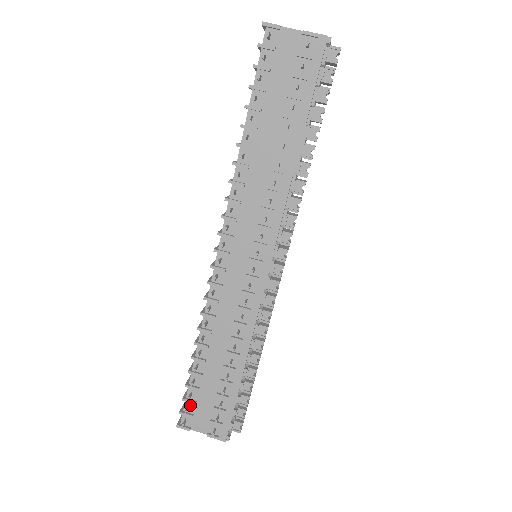
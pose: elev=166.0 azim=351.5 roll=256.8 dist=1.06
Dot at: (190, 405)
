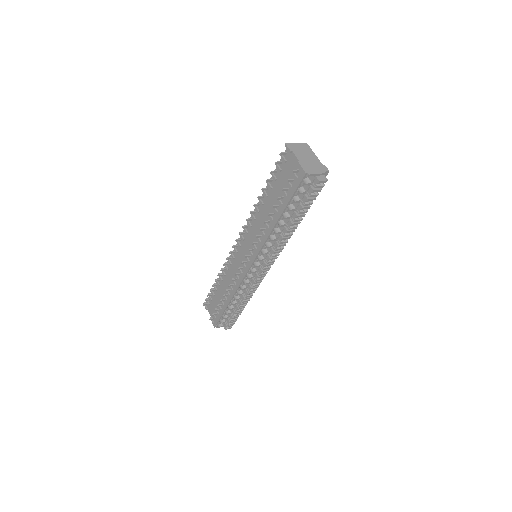
Dot at: (210, 299)
